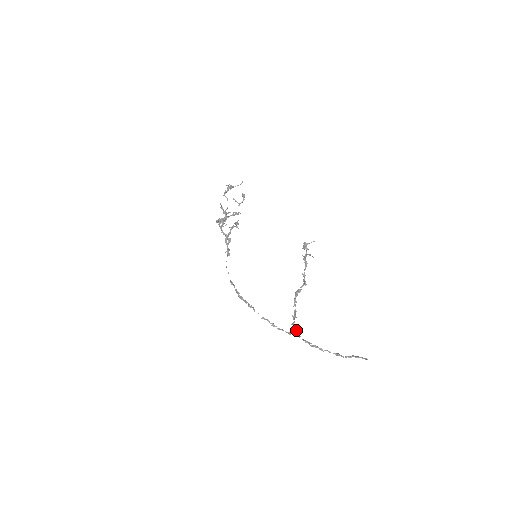
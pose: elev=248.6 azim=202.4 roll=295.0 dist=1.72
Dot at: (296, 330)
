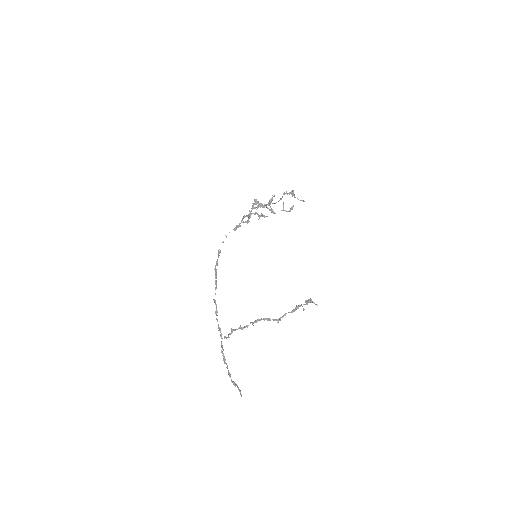
Dot at: (229, 334)
